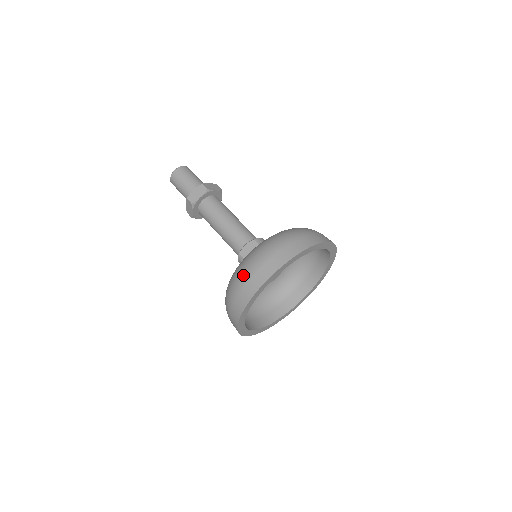
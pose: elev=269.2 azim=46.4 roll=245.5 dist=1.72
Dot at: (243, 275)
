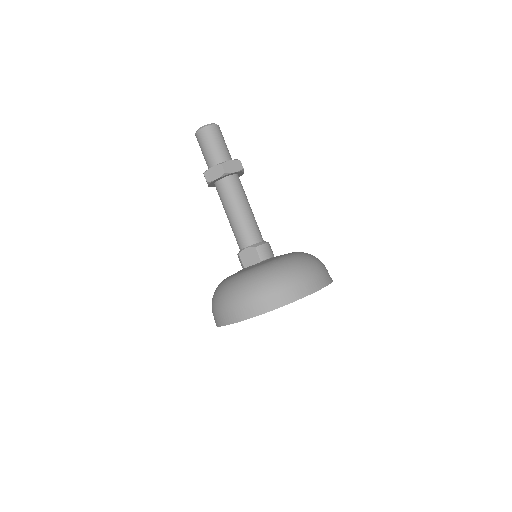
Dot at: (224, 302)
